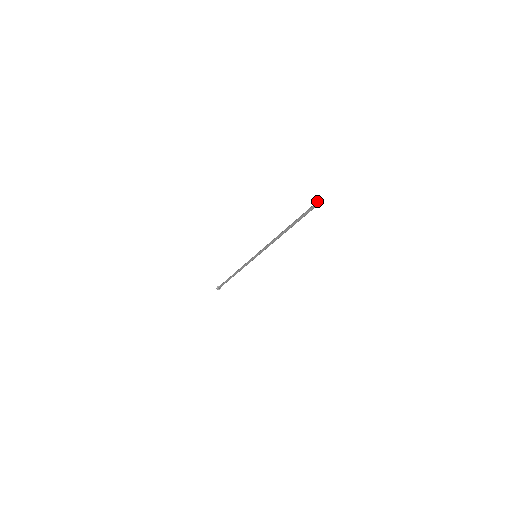
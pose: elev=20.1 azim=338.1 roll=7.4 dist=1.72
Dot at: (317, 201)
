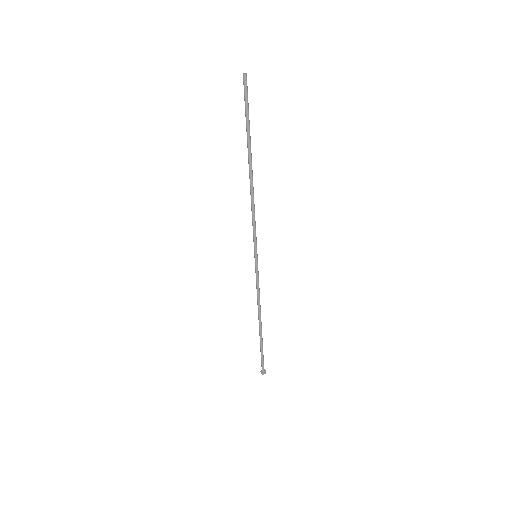
Dot at: (245, 81)
